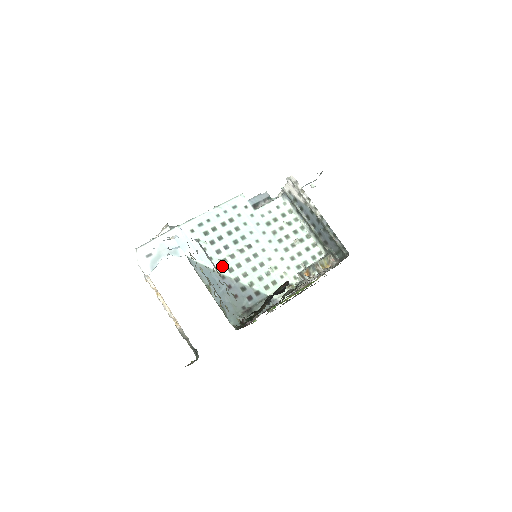
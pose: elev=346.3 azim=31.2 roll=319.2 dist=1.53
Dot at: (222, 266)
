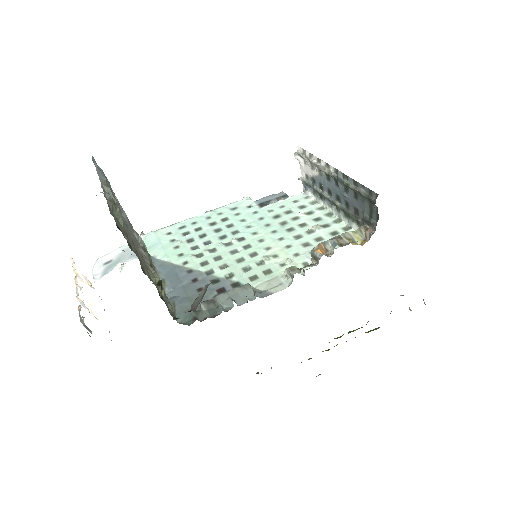
Dot at: (193, 261)
